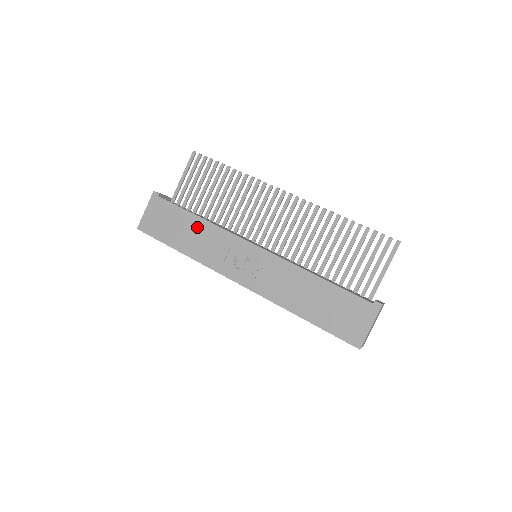
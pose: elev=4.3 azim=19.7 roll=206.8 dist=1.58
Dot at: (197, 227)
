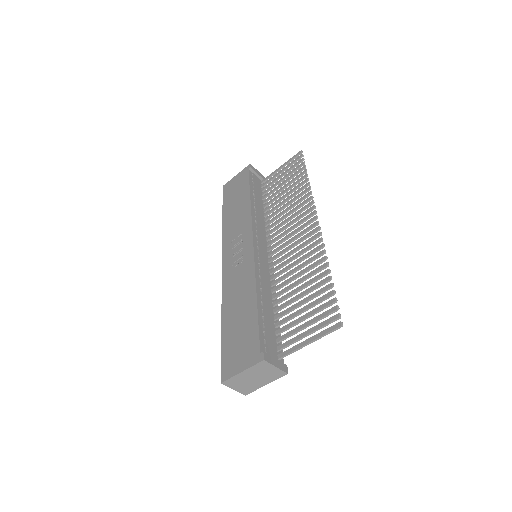
Dot at: (243, 205)
